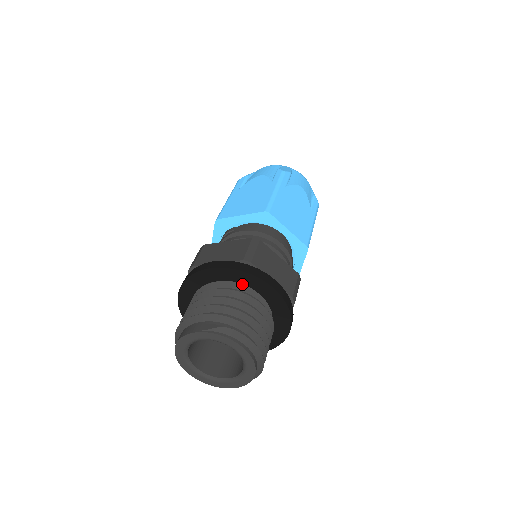
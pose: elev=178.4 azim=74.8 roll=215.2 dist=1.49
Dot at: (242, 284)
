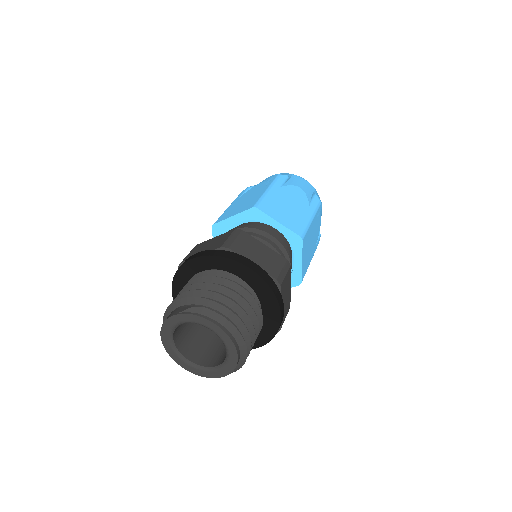
Dot at: (223, 271)
